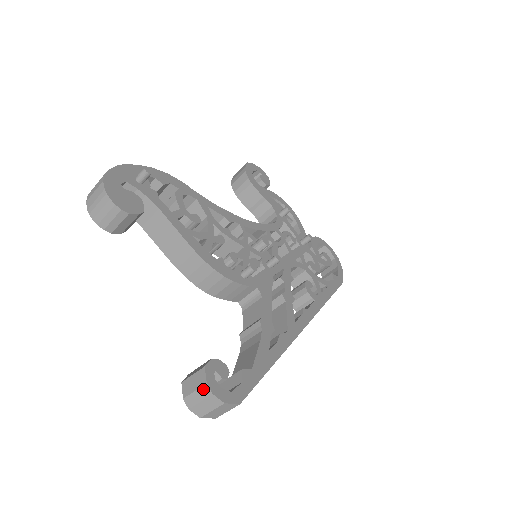
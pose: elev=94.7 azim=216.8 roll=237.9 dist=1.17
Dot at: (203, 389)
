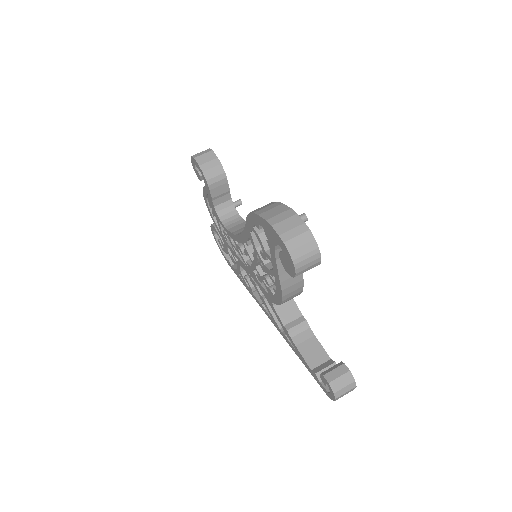
Dot at: (351, 385)
